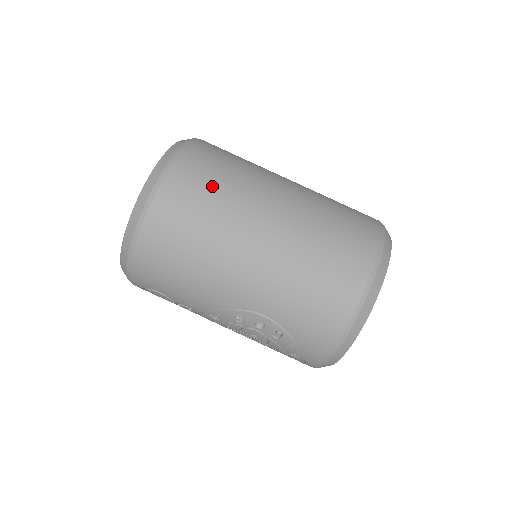
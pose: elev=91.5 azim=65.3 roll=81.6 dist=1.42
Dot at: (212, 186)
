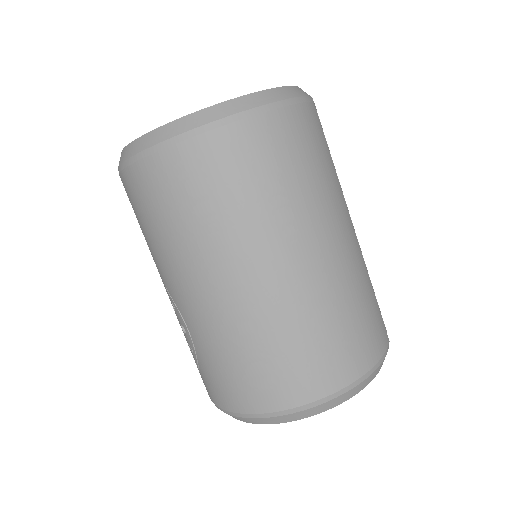
Dot at: (243, 187)
